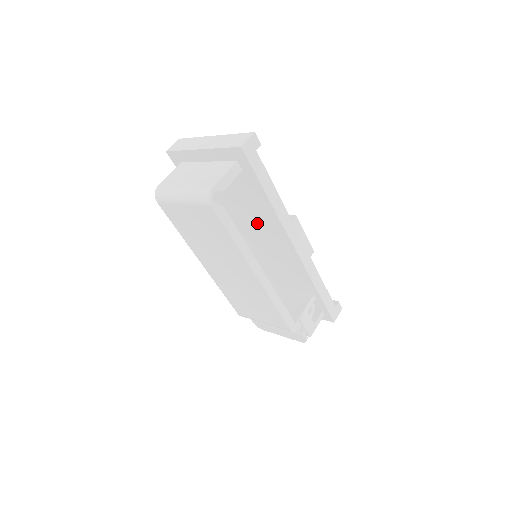
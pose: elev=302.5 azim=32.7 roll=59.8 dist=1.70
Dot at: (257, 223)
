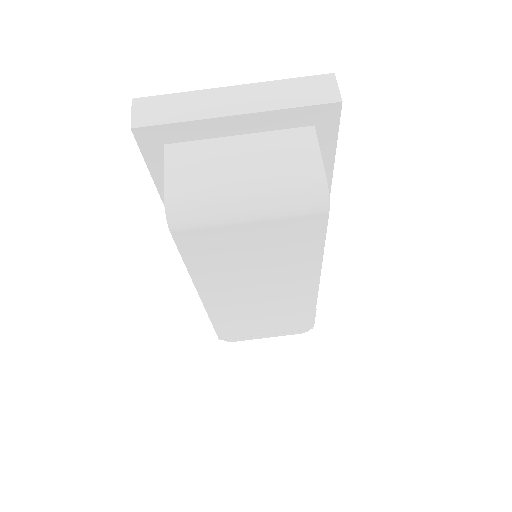
Dot at: occluded
